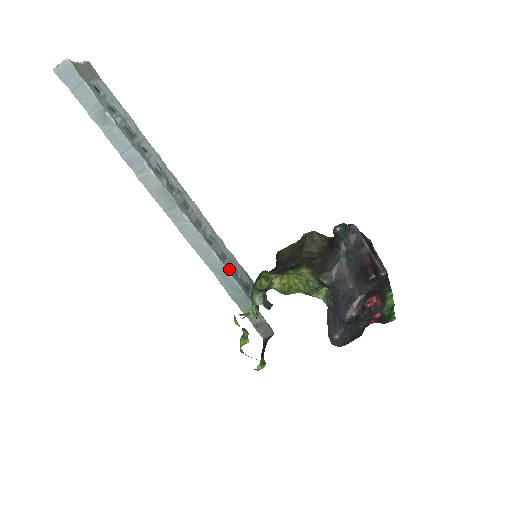
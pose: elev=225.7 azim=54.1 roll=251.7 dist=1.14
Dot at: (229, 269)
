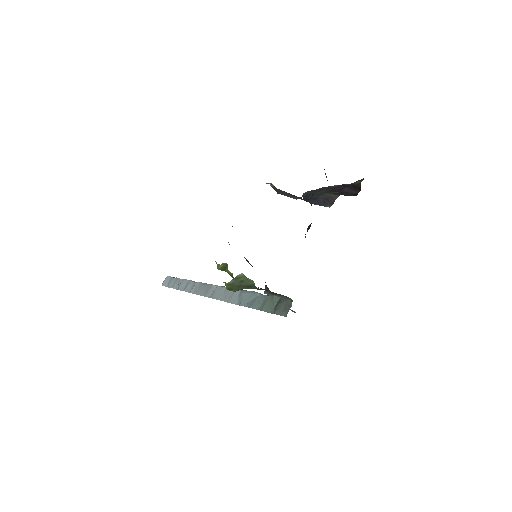
Dot at: occluded
